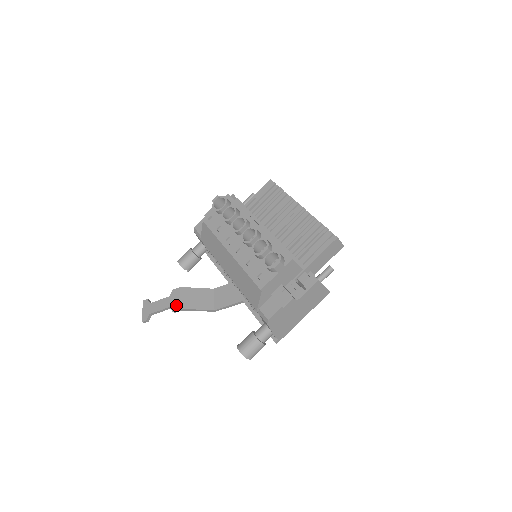
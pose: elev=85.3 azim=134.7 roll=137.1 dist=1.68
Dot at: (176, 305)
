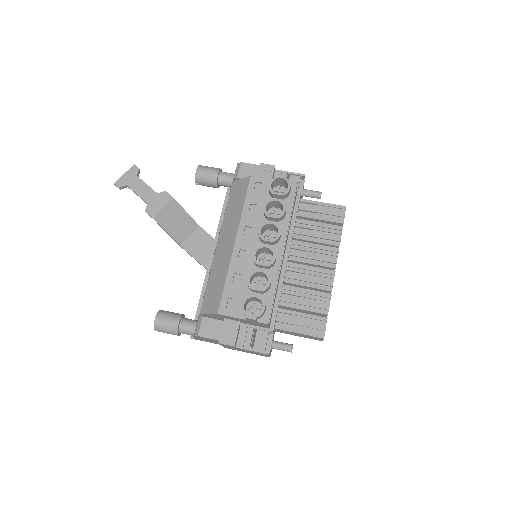
Dot at: (153, 210)
